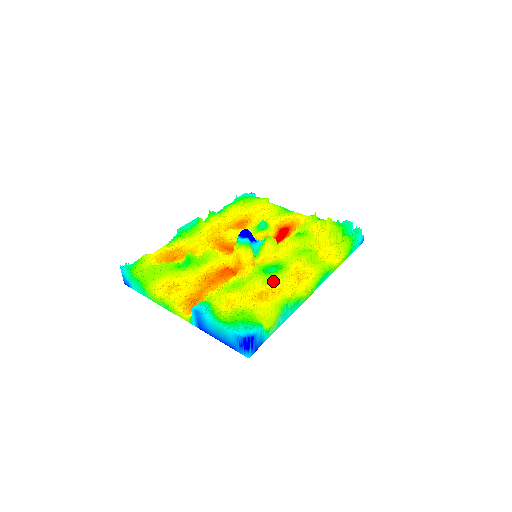
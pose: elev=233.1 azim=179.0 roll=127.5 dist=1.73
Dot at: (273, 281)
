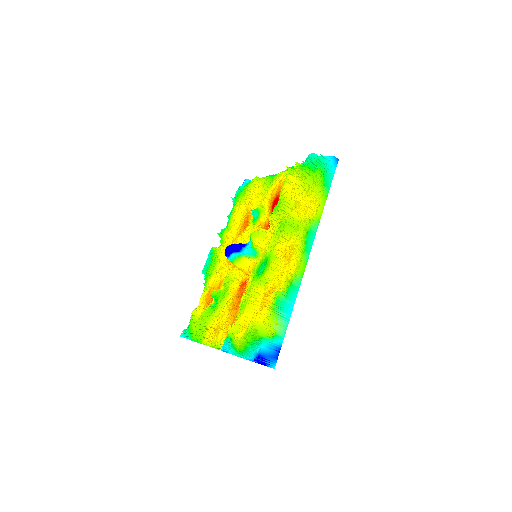
Dot at: (268, 278)
